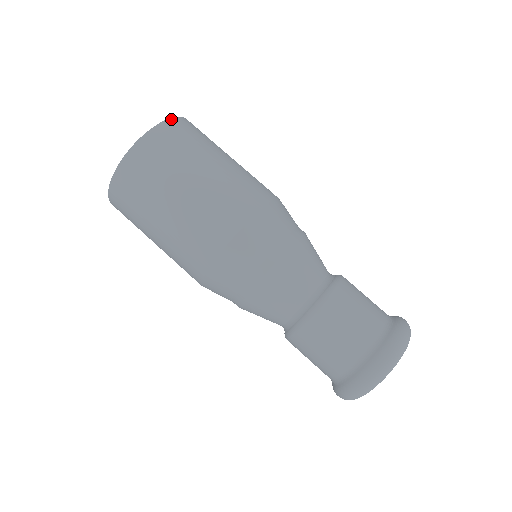
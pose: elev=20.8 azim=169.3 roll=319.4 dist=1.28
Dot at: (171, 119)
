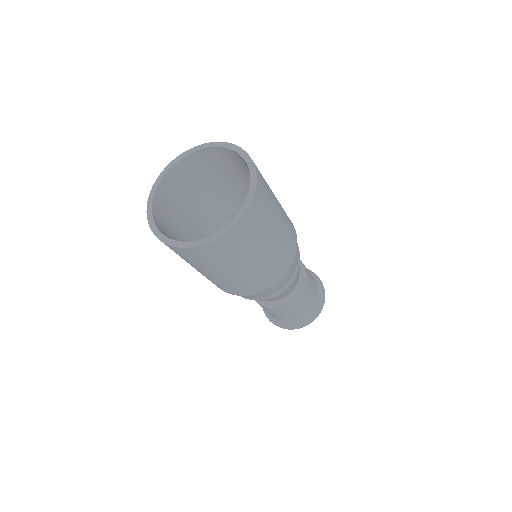
Dot at: (254, 163)
